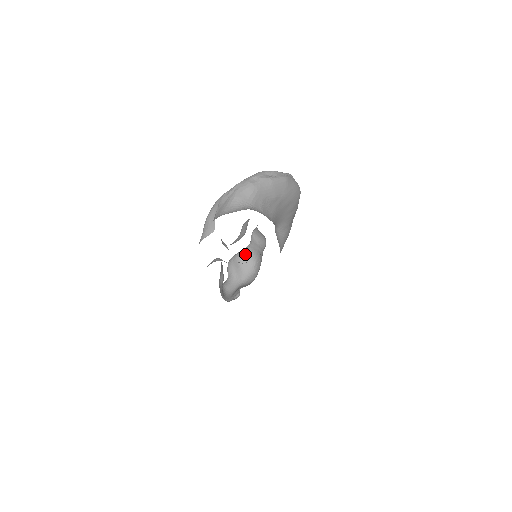
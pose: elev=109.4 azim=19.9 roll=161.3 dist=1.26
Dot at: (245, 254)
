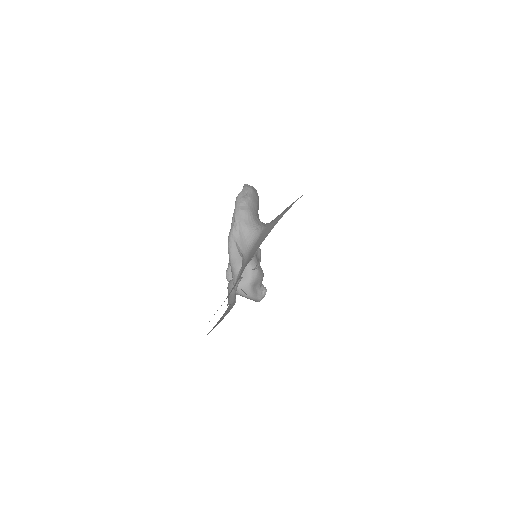
Dot at: occluded
